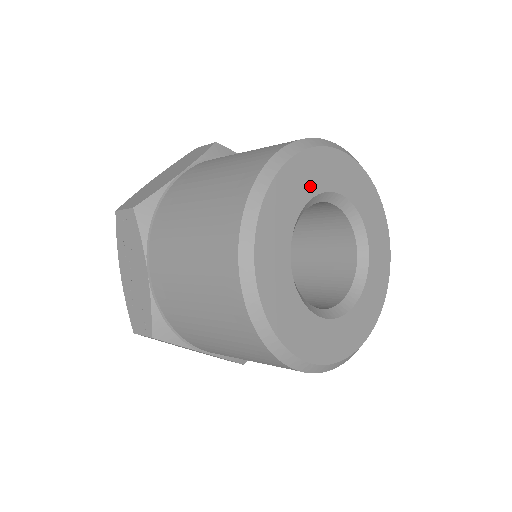
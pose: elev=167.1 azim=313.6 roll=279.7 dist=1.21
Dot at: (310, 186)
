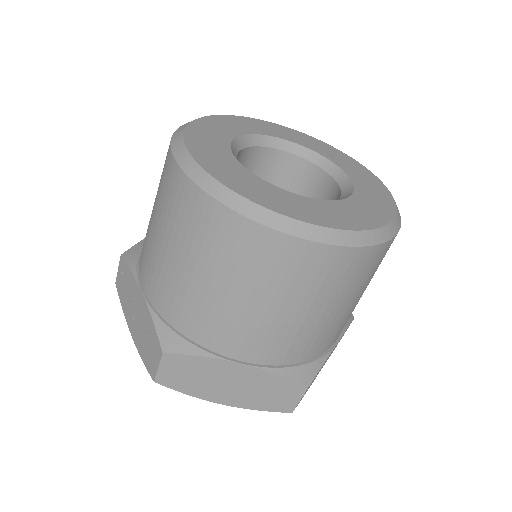
Dot at: (240, 129)
